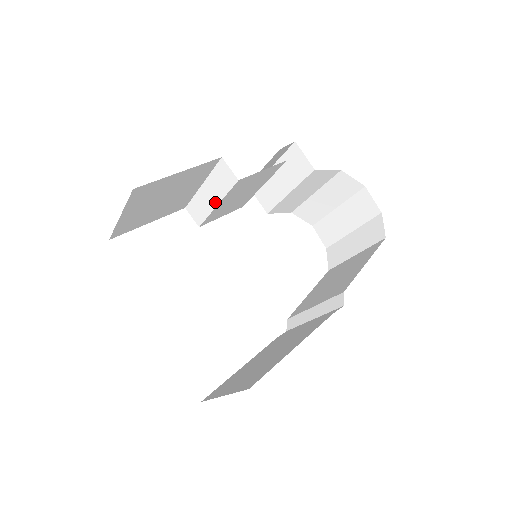
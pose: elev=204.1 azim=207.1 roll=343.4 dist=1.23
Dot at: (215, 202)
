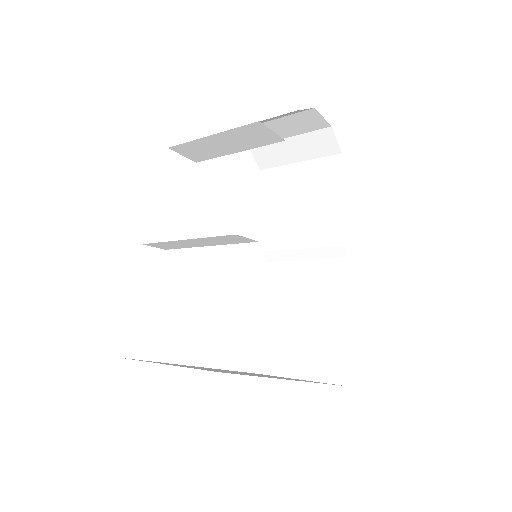
Dot at: (206, 245)
